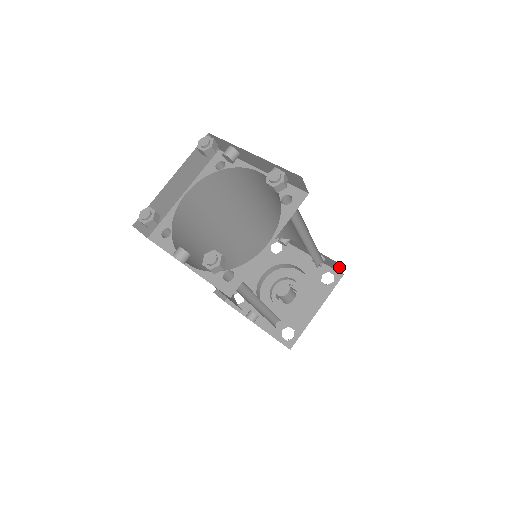
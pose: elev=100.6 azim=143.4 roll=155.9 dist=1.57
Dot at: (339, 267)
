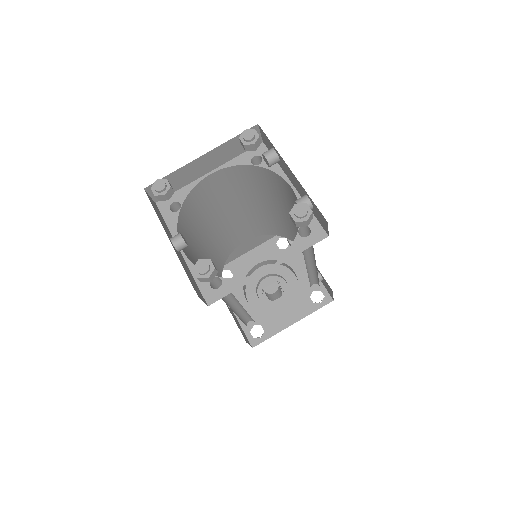
Dot at: (332, 293)
